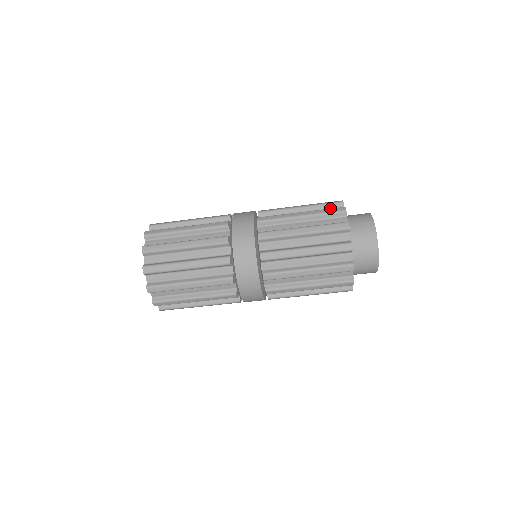
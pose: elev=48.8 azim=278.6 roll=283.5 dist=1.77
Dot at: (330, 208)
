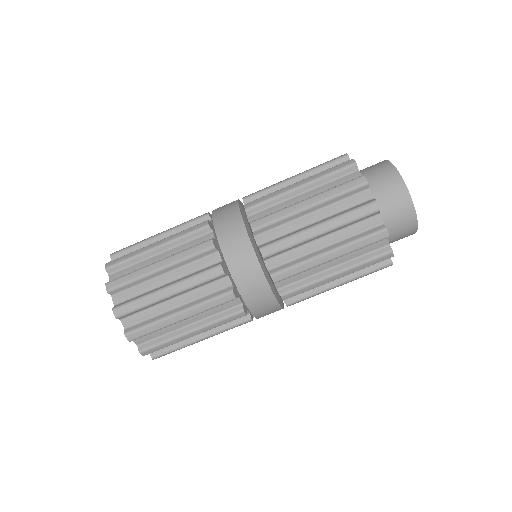
Dot at: occluded
